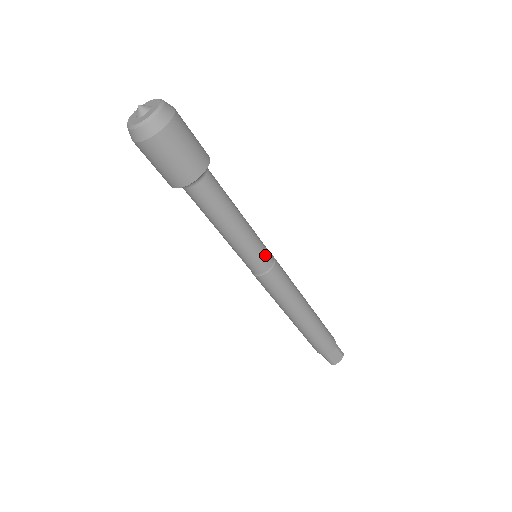
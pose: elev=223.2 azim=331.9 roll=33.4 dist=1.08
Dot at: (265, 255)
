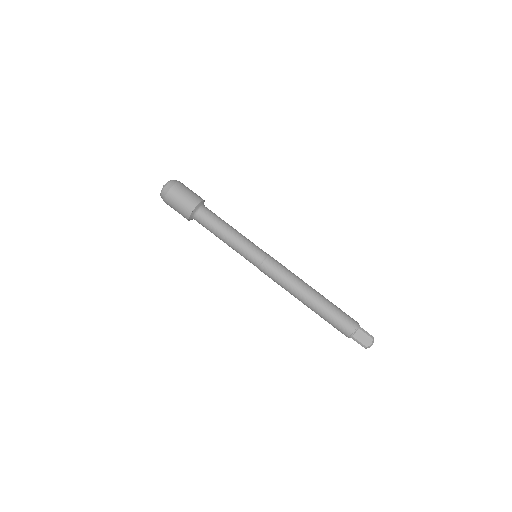
Dot at: occluded
